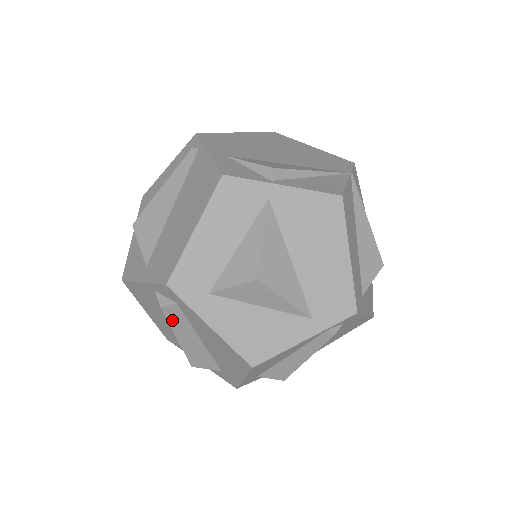
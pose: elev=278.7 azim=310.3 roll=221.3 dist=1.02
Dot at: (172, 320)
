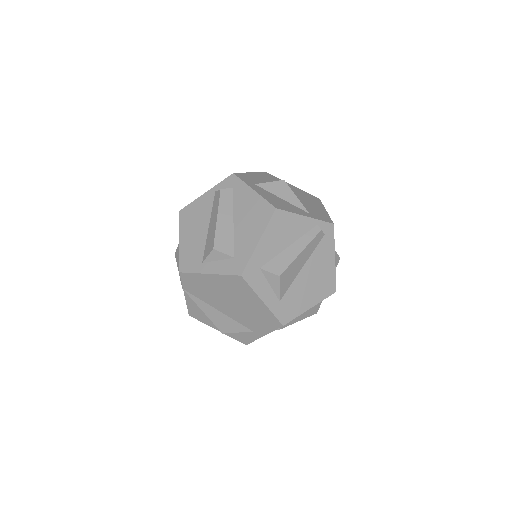
Dot at: (222, 200)
